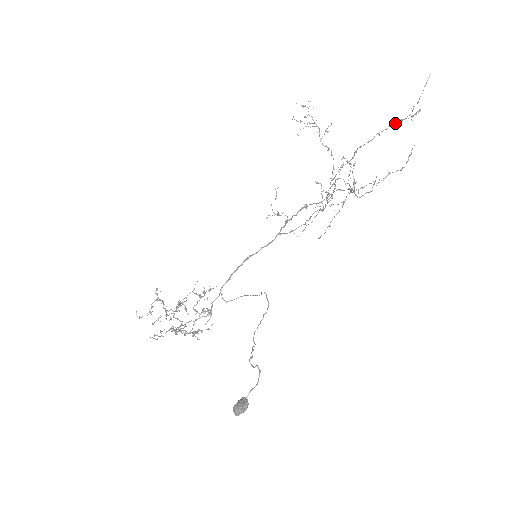
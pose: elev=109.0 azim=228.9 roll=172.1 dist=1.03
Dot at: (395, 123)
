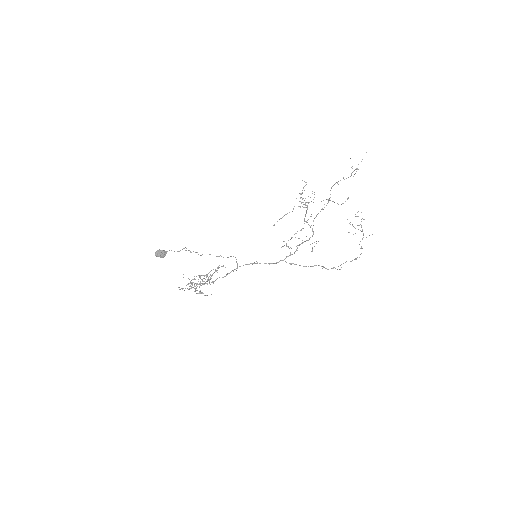
Dot at: occluded
